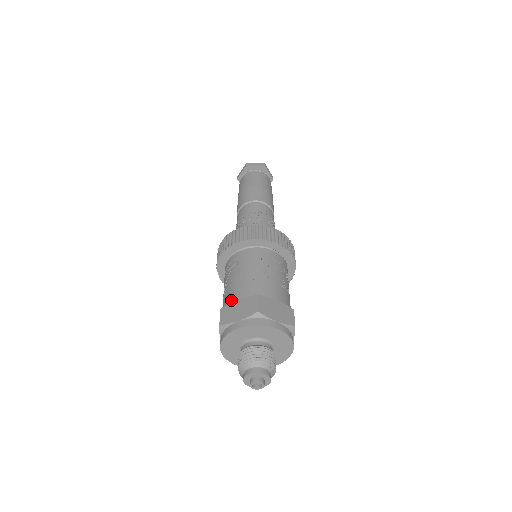
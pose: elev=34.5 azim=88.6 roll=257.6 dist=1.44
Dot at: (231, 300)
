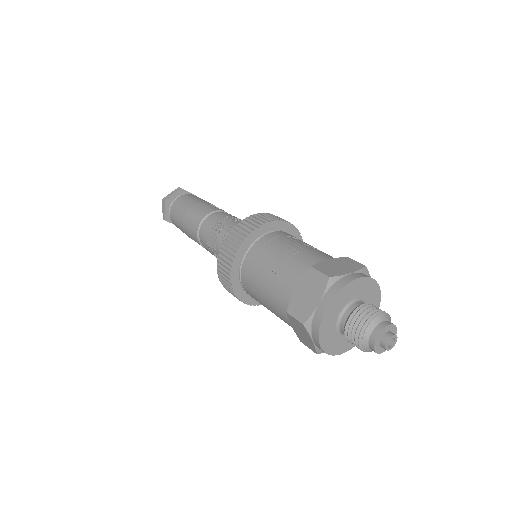
Dot at: (314, 262)
